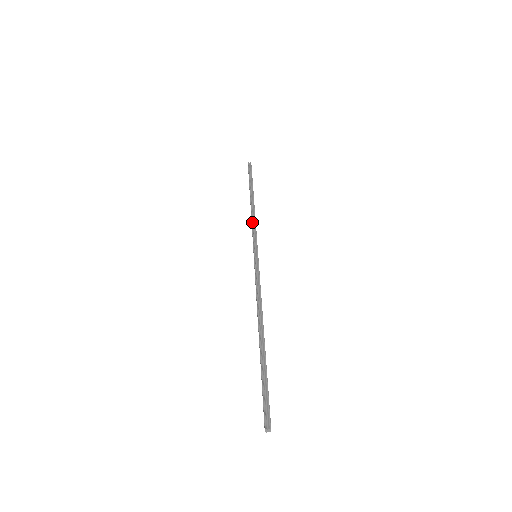
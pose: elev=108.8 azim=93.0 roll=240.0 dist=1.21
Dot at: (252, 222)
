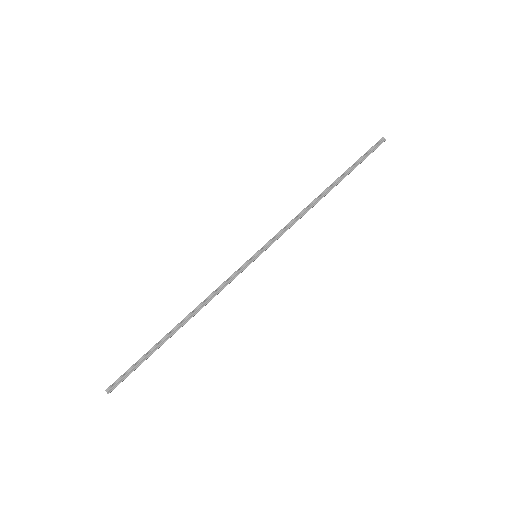
Dot at: (294, 218)
